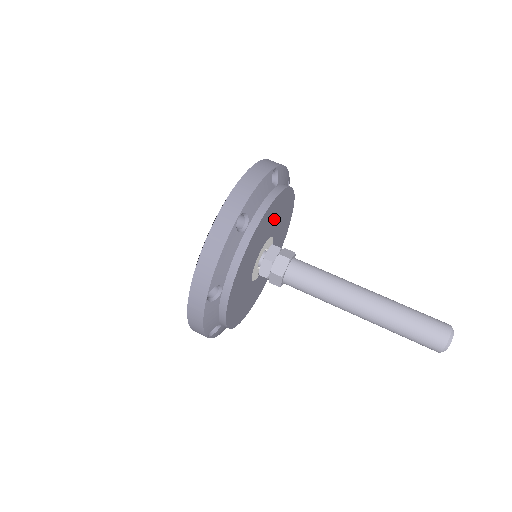
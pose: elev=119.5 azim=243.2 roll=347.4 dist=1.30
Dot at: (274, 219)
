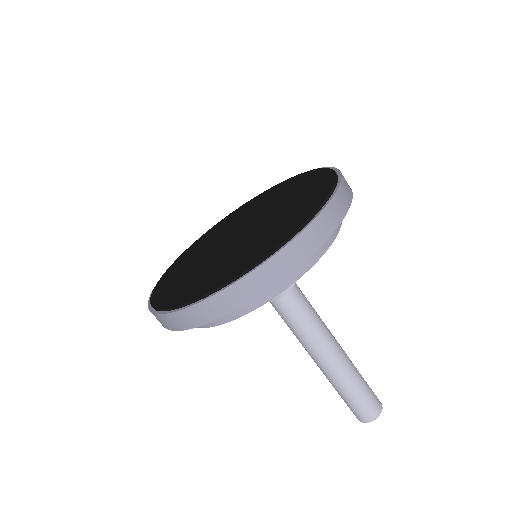
Dot at: occluded
